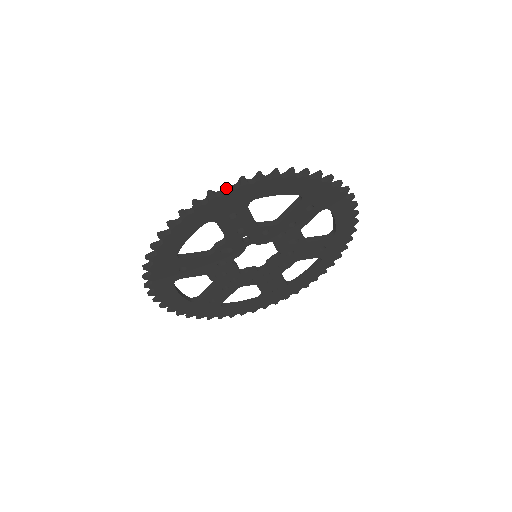
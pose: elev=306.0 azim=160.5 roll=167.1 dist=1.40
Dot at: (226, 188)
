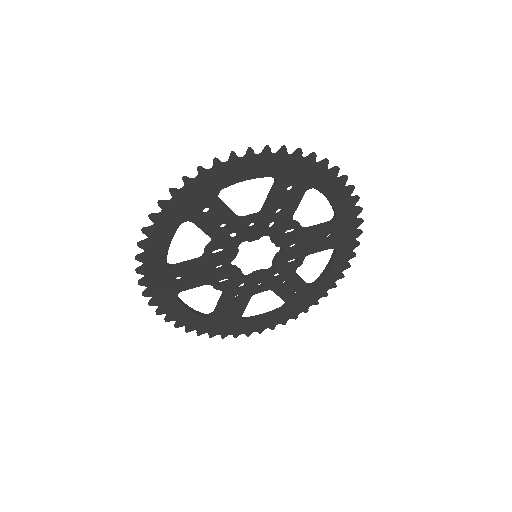
Dot at: (185, 182)
